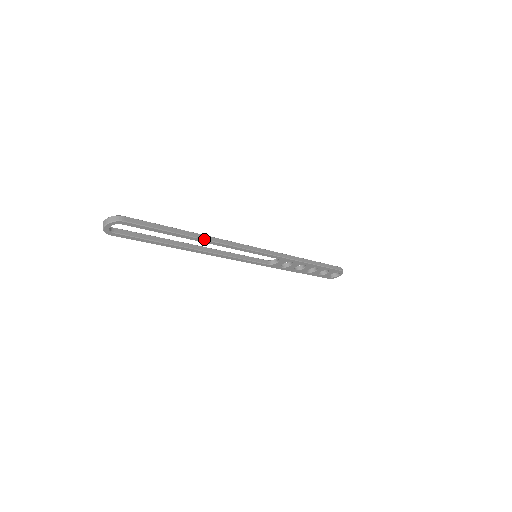
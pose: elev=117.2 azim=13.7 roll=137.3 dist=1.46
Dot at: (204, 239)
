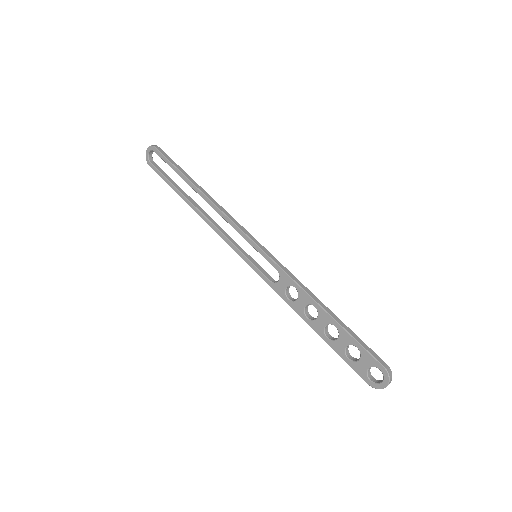
Dot at: (204, 194)
